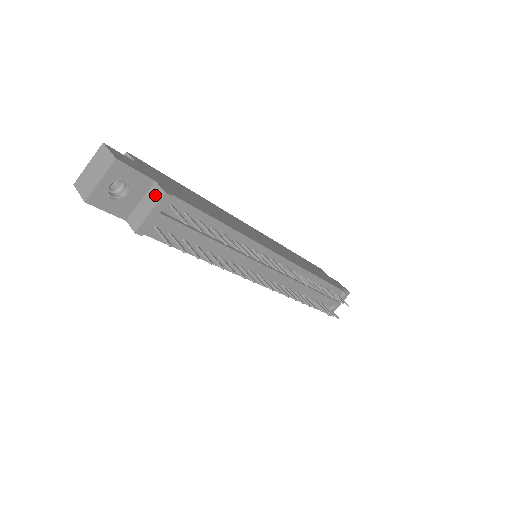
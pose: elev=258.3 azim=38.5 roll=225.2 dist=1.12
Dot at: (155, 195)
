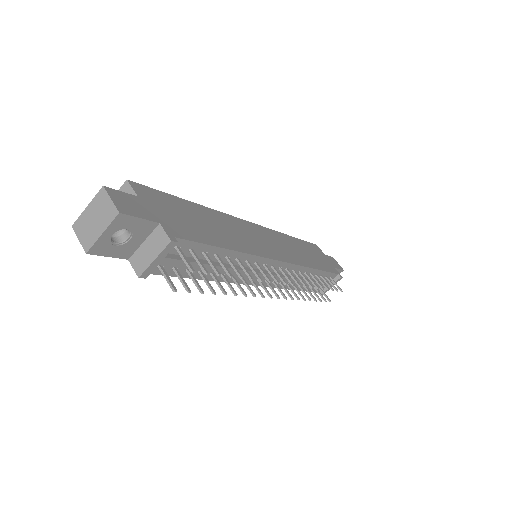
Dot at: (160, 240)
